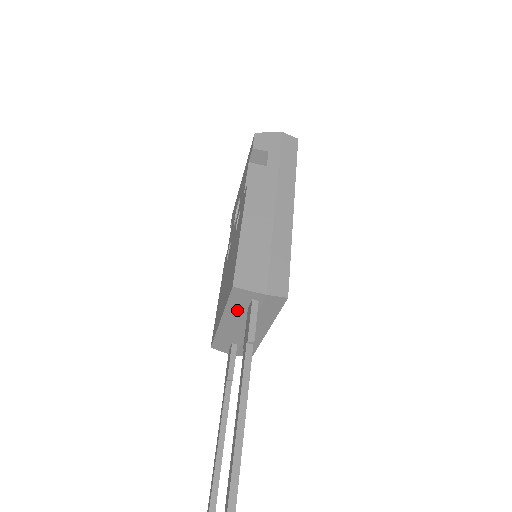
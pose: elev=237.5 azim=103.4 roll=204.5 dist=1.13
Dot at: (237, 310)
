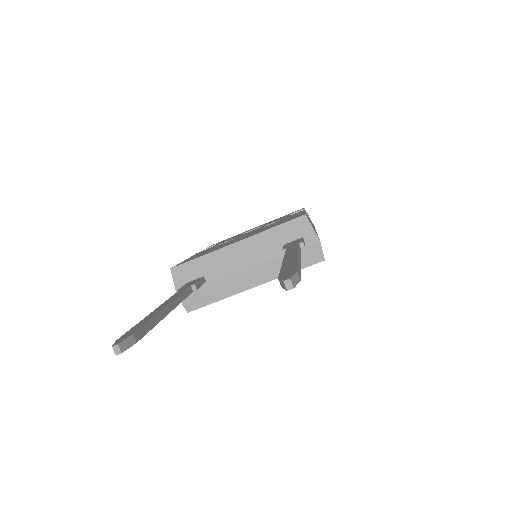
Dot at: (272, 240)
